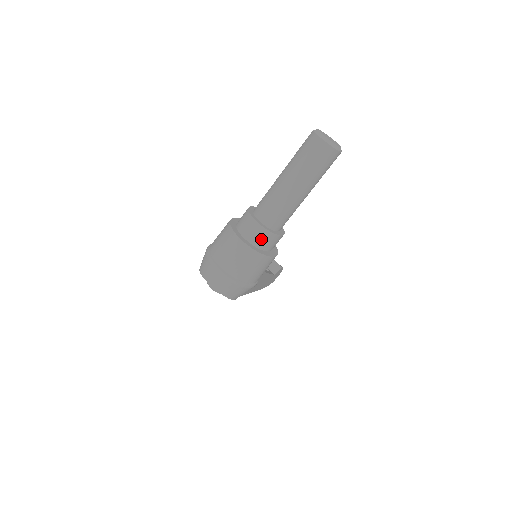
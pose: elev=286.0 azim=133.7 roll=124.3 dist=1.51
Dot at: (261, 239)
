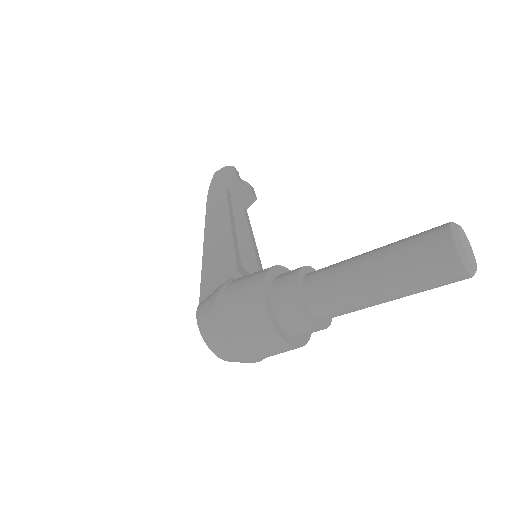
Dot at: (309, 333)
